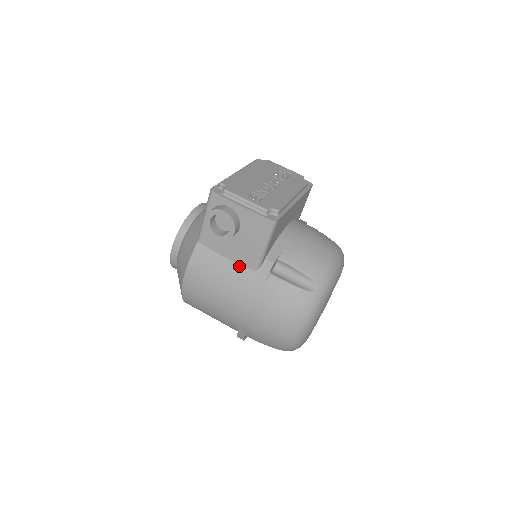
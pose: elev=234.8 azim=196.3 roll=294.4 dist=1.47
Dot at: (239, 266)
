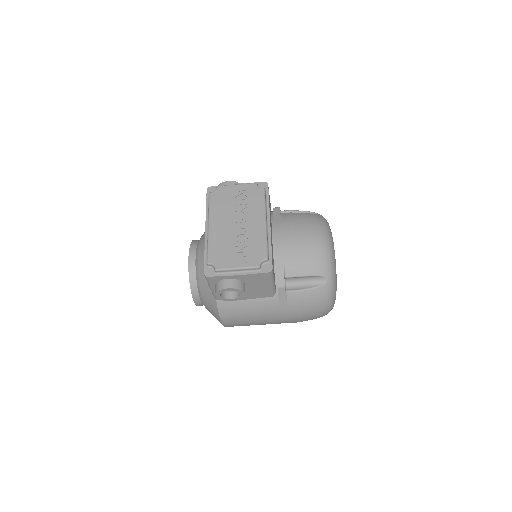
Dot at: (259, 299)
